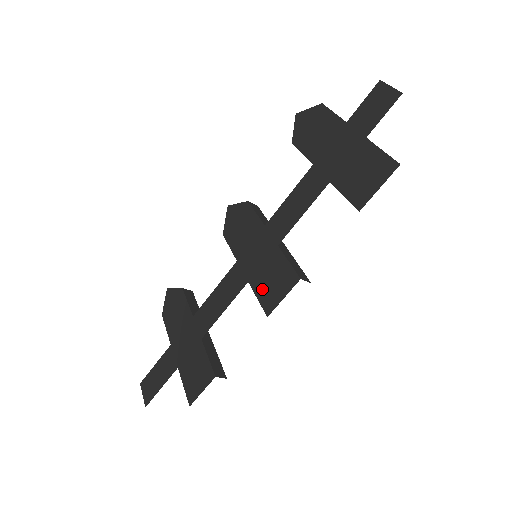
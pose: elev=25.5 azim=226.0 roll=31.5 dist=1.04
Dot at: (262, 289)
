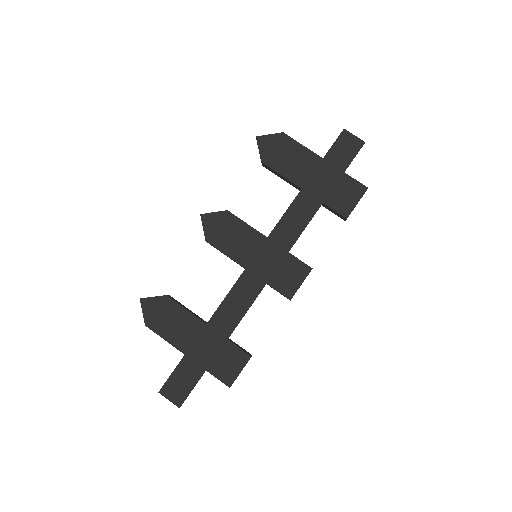
Dot at: (276, 281)
